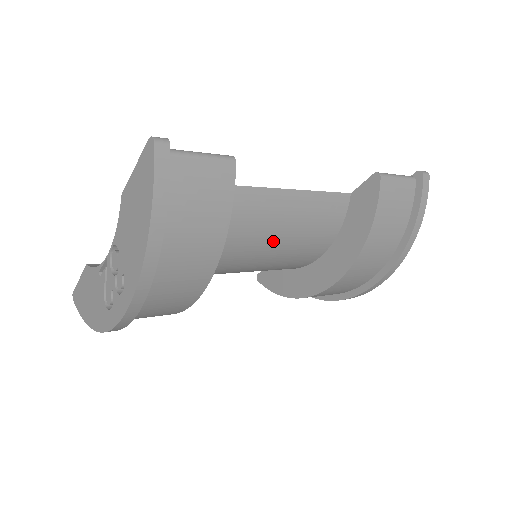
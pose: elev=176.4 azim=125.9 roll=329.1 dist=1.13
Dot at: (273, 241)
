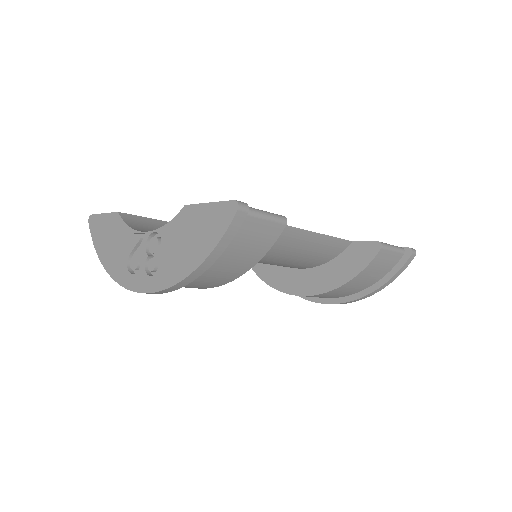
Dot at: (276, 258)
